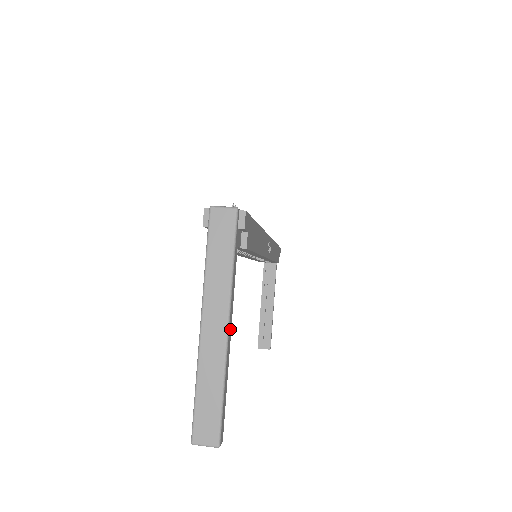
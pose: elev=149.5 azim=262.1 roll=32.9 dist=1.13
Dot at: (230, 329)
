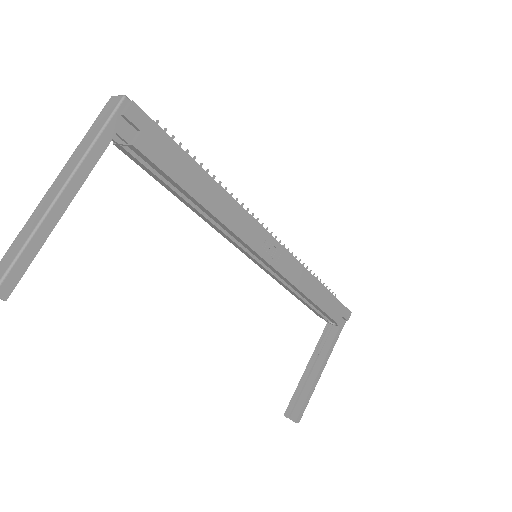
Dot at: (68, 197)
